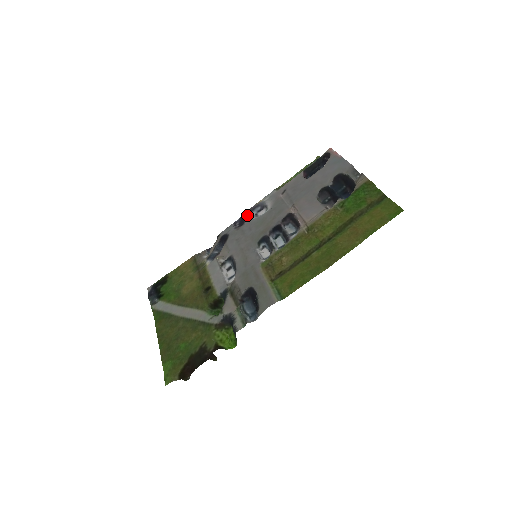
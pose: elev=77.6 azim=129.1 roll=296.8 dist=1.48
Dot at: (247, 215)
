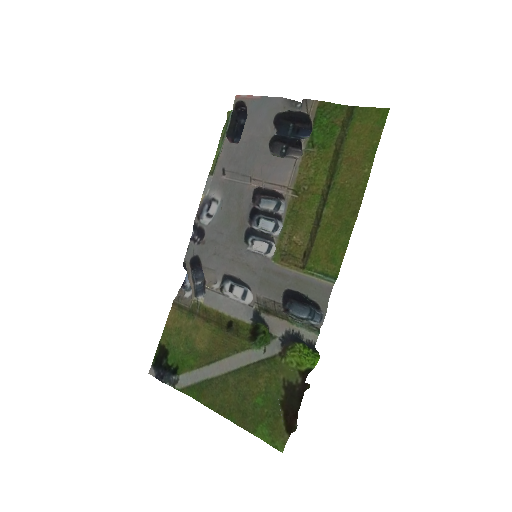
Dot at: (199, 222)
